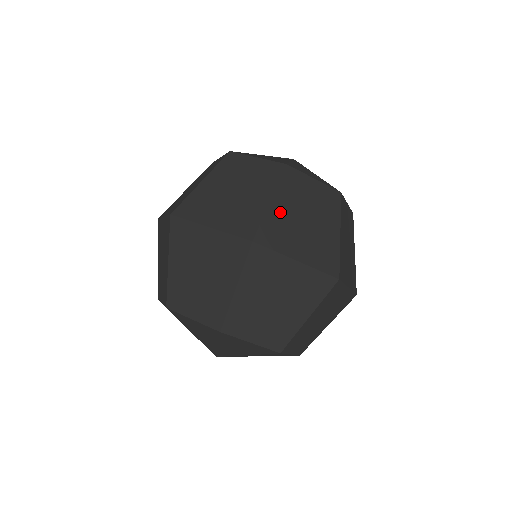
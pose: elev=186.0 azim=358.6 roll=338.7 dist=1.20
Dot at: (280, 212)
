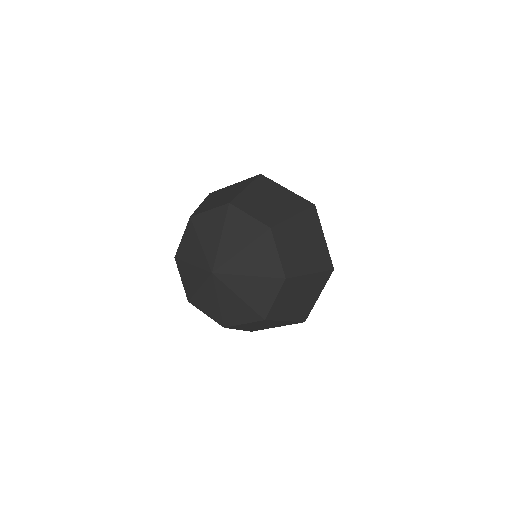
Dot at: occluded
